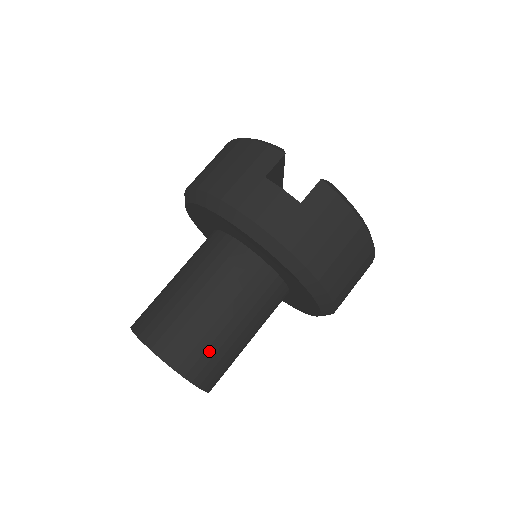
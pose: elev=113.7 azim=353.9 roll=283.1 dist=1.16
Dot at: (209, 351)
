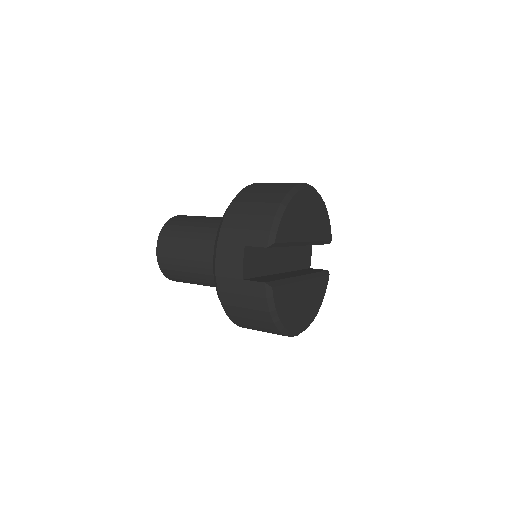
Dot at: (177, 272)
